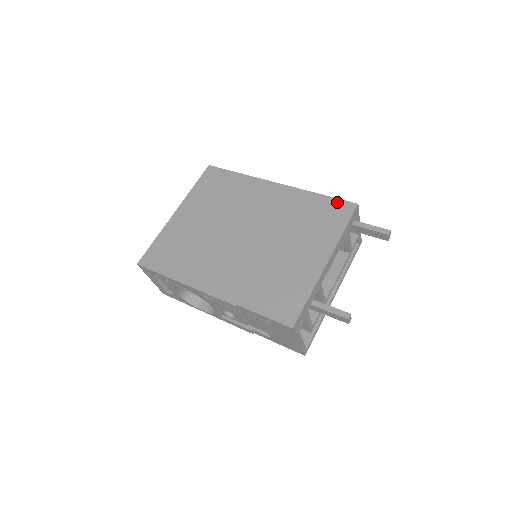
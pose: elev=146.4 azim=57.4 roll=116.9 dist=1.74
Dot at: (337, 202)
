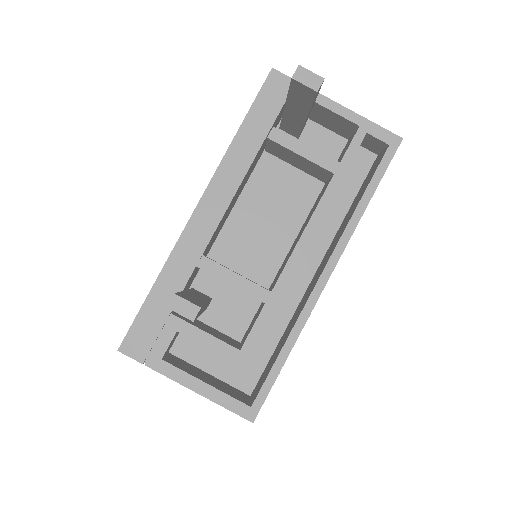
Dot at: occluded
